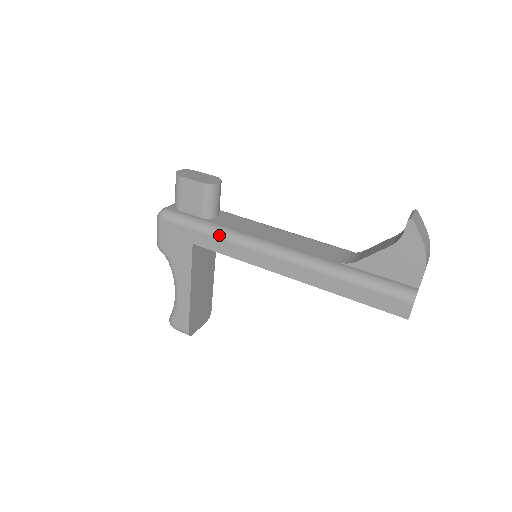
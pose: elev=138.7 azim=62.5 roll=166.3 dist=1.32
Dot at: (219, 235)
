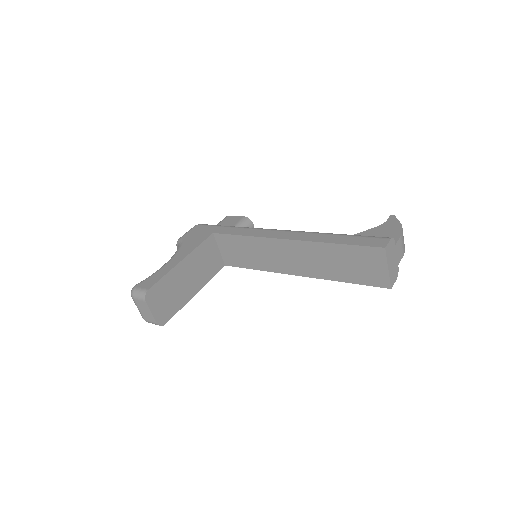
Dot at: (240, 227)
